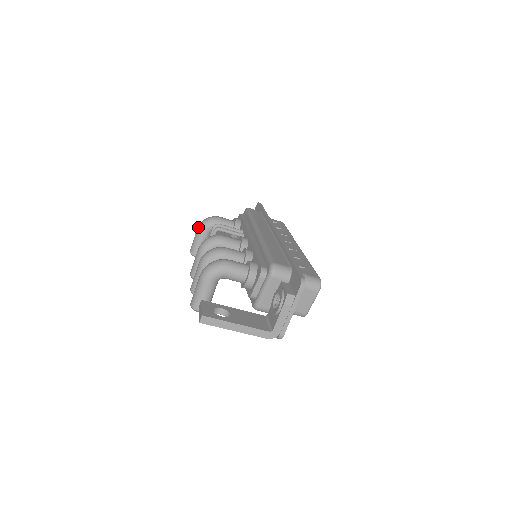
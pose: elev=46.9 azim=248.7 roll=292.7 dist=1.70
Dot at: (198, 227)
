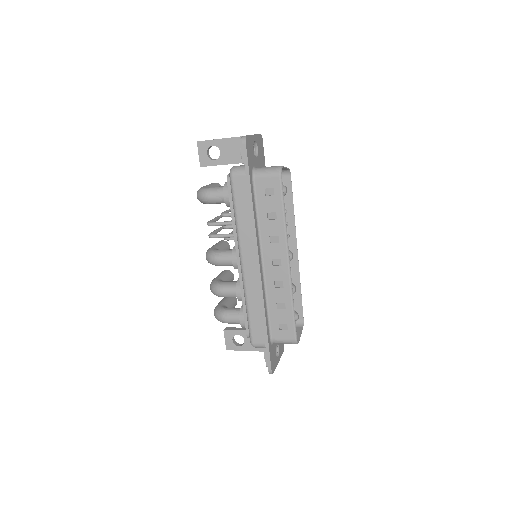
Dot at: occluded
